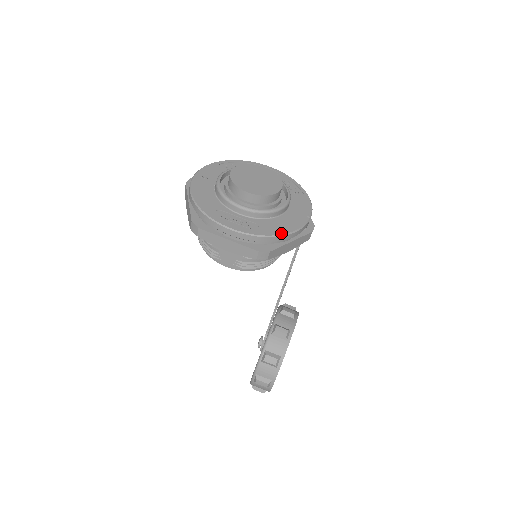
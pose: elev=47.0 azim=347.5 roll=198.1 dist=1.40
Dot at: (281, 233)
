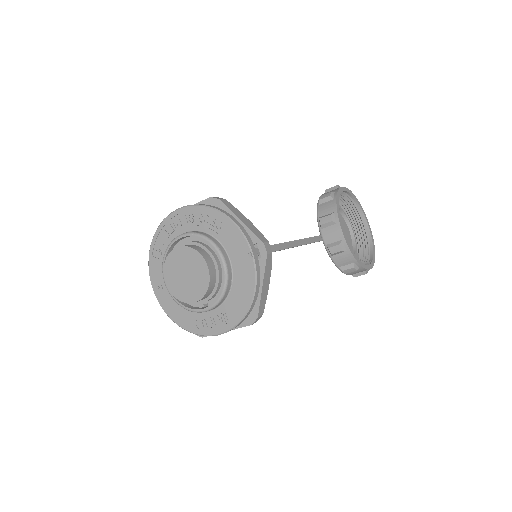
Dot at: (248, 304)
